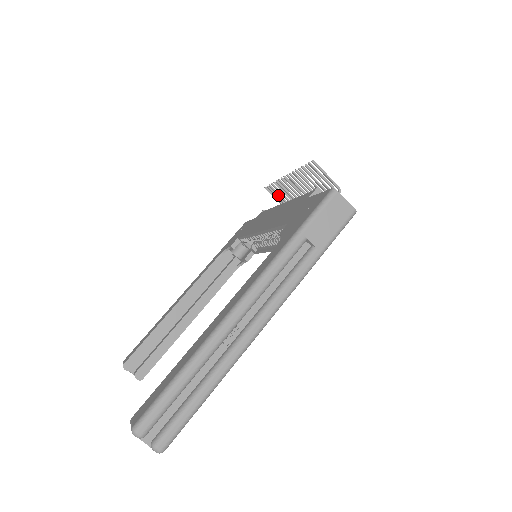
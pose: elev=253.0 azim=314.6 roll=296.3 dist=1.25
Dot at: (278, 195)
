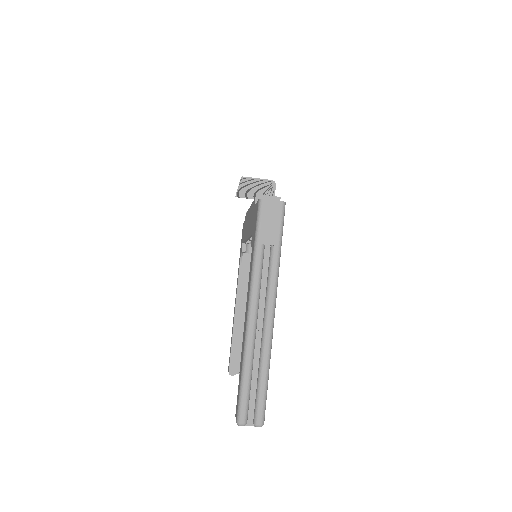
Dot at: (247, 197)
